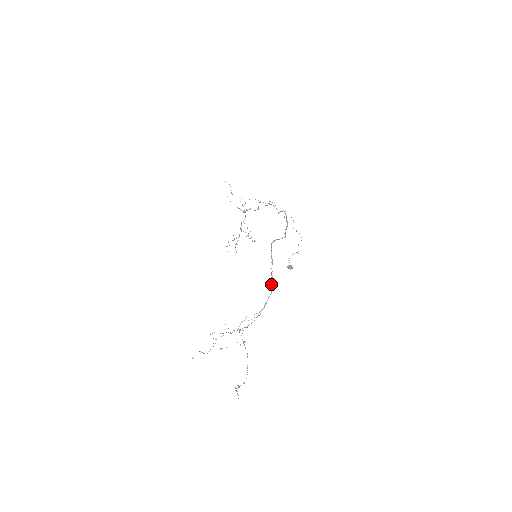
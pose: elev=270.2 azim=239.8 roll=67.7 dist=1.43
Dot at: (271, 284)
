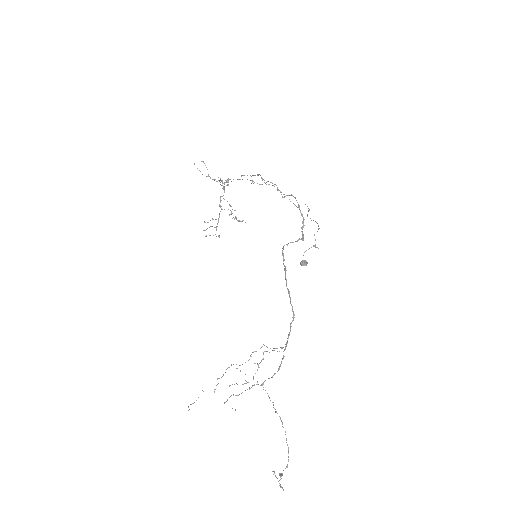
Dot at: (290, 303)
